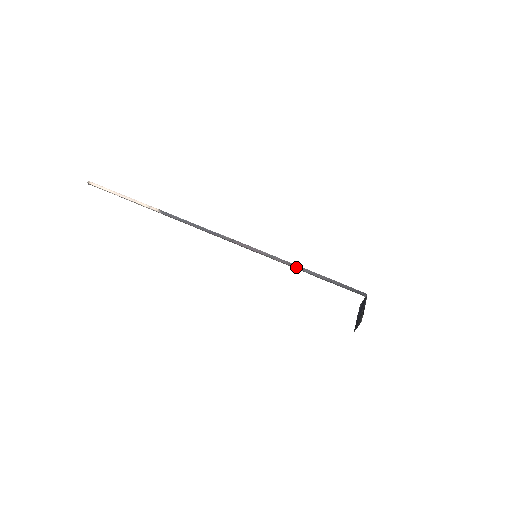
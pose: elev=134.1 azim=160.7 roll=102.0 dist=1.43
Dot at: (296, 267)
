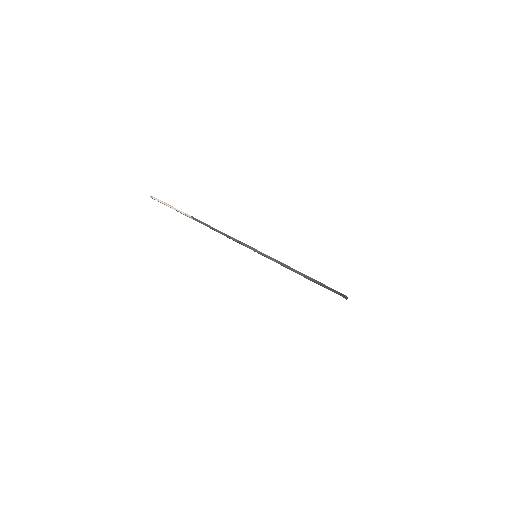
Dot at: (287, 267)
